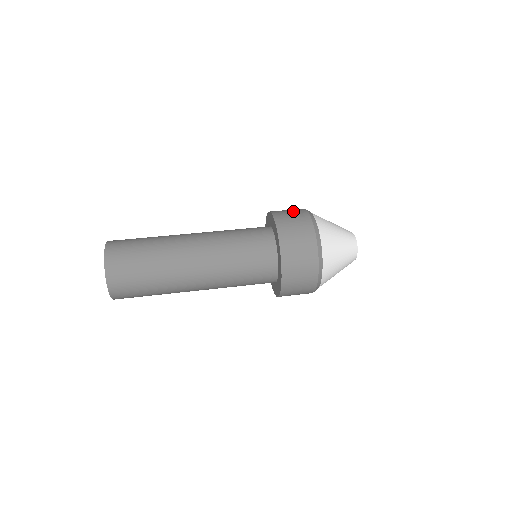
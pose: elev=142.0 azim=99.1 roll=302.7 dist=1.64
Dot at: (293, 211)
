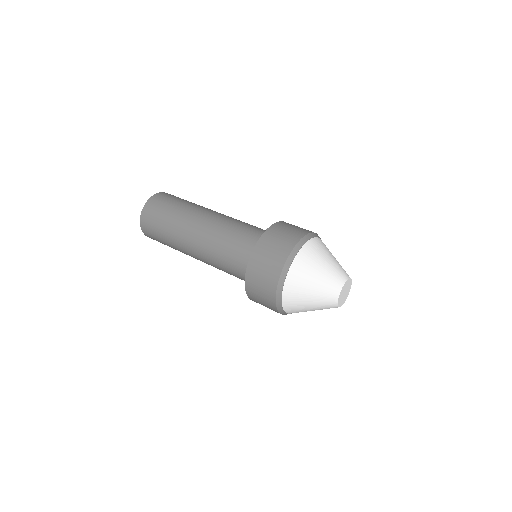
Dot at: (279, 245)
